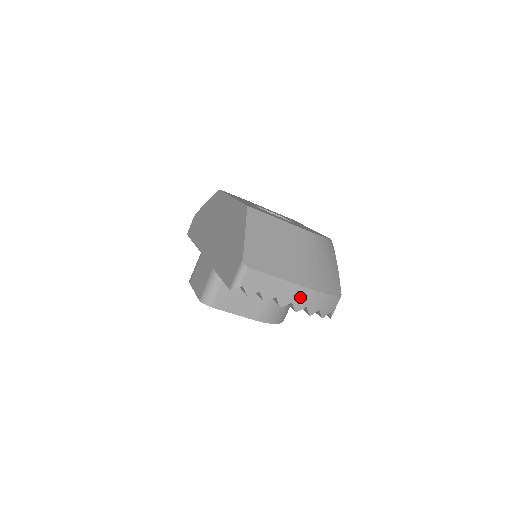
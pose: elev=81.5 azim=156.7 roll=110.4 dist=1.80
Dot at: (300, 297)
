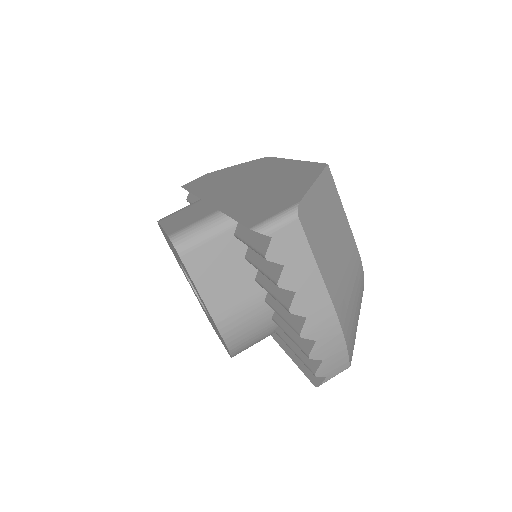
Dot at: (320, 319)
